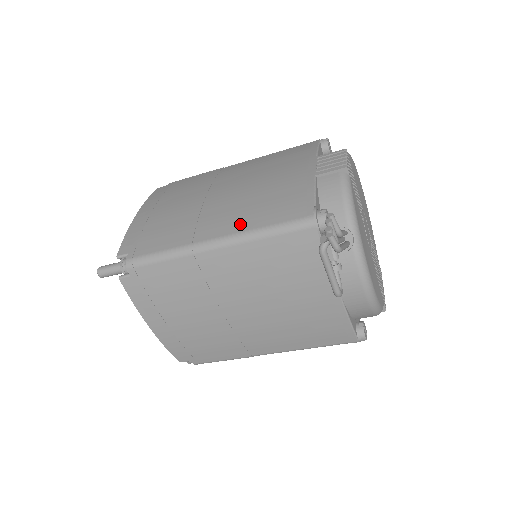
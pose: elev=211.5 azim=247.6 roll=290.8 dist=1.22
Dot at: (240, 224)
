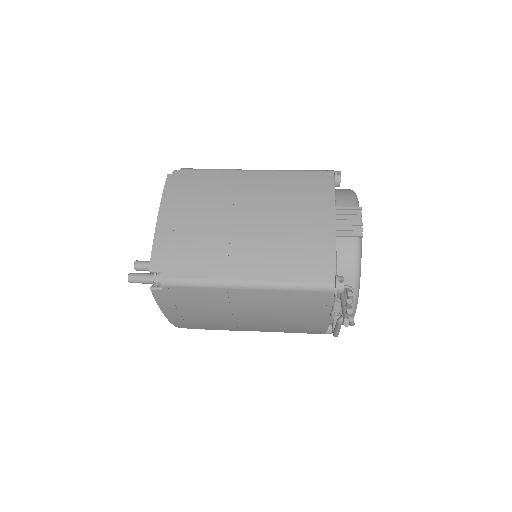
Dot at: (271, 272)
